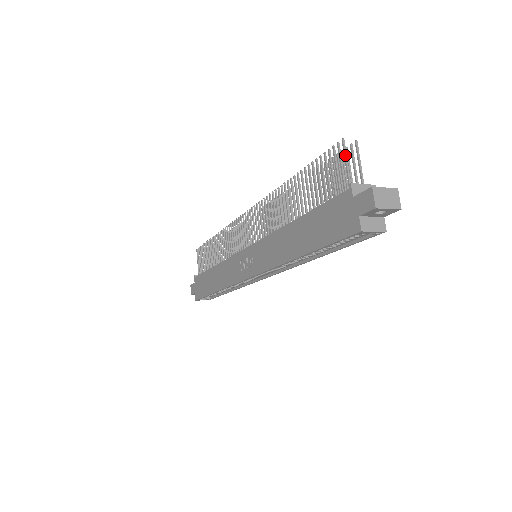
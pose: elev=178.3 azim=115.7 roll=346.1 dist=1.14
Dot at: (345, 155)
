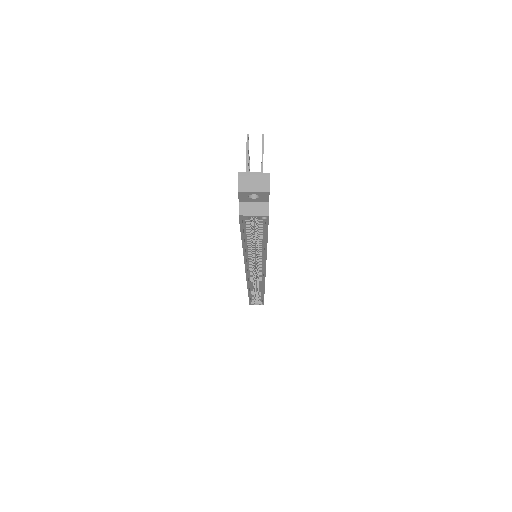
Dot at: (246, 148)
